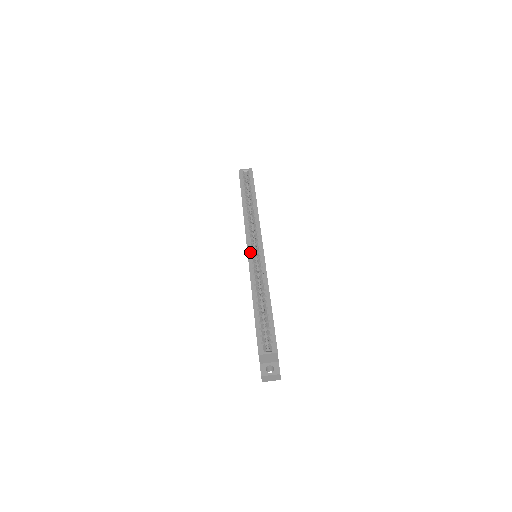
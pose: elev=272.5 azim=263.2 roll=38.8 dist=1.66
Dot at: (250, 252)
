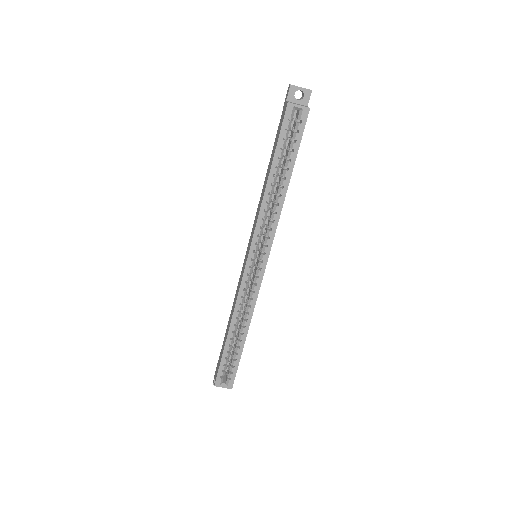
Dot at: (247, 274)
